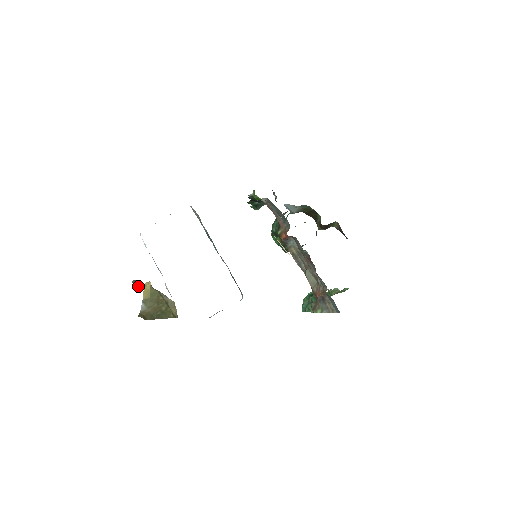
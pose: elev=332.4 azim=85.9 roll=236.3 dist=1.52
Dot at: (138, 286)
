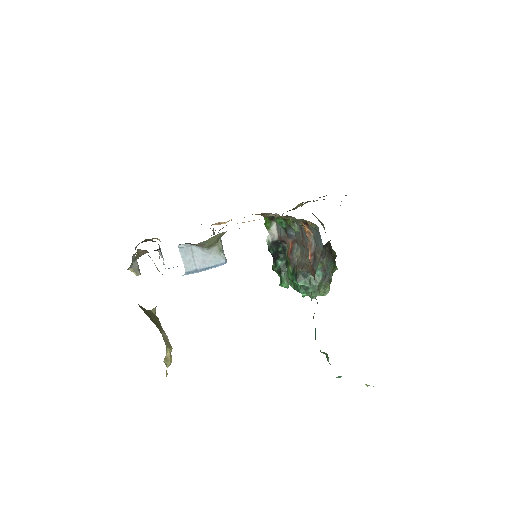
Dot at: (139, 273)
